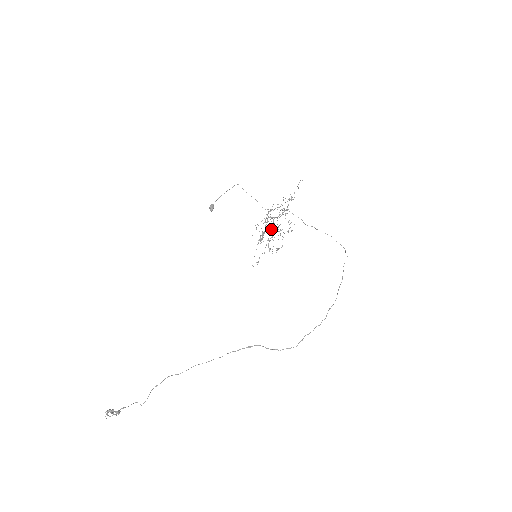
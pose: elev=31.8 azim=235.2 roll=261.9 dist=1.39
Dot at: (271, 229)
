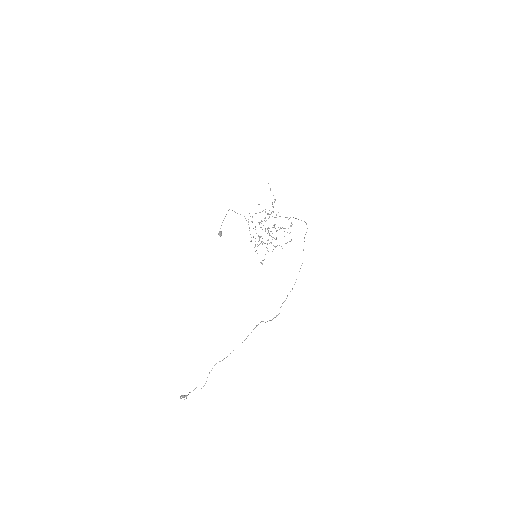
Dot at: (265, 231)
